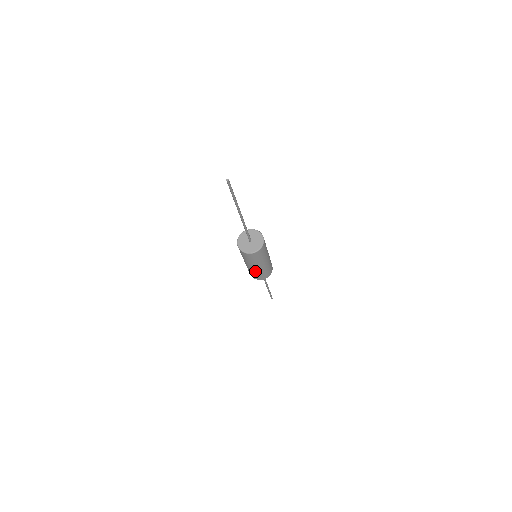
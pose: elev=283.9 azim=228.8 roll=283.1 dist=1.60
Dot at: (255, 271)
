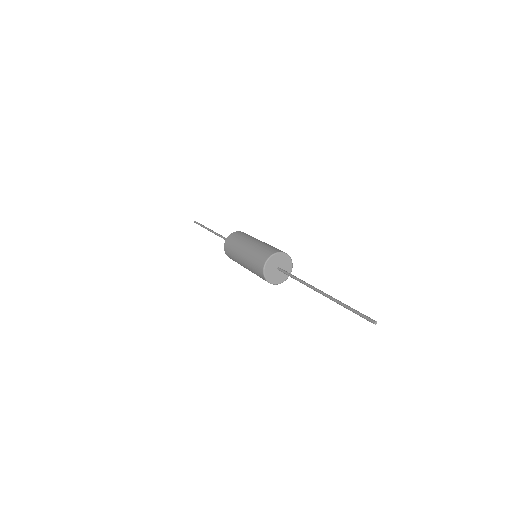
Dot at: occluded
